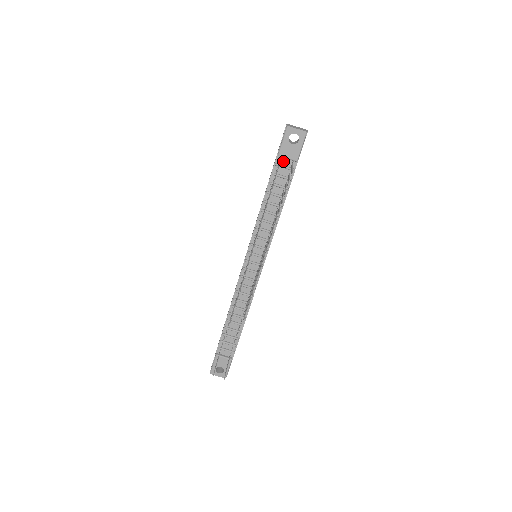
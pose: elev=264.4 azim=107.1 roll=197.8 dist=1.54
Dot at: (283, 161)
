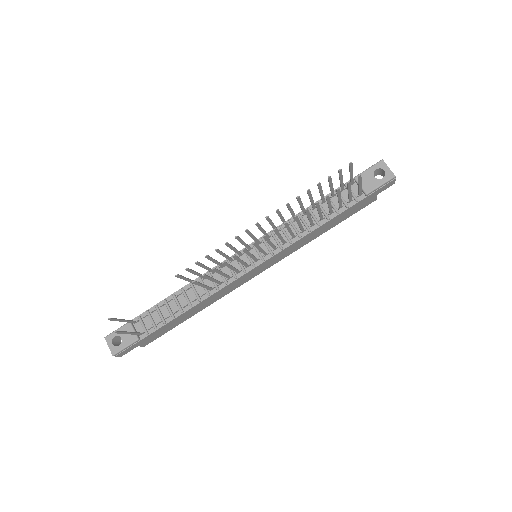
Dot at: (354, 187)
